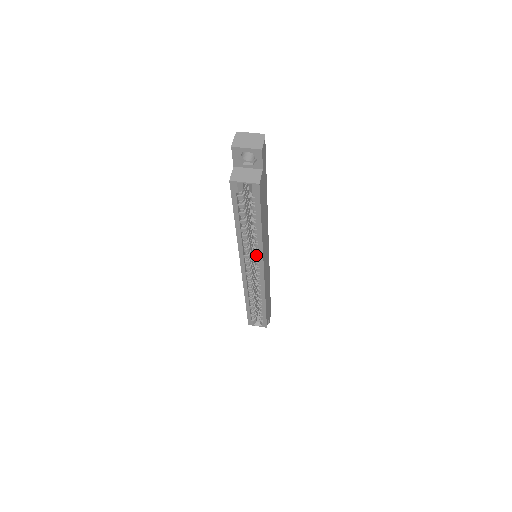
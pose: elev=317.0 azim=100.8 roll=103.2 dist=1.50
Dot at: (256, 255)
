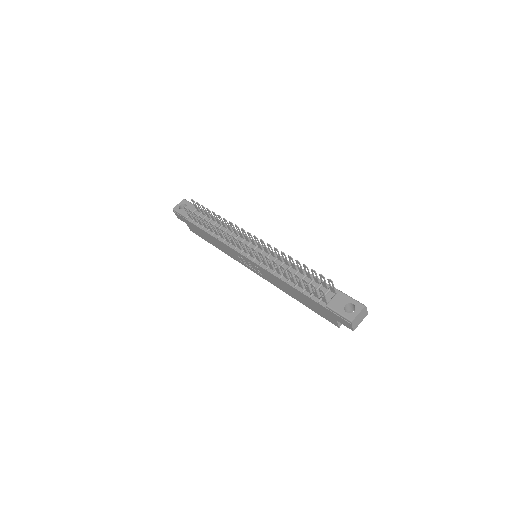
Dot at: occluded
